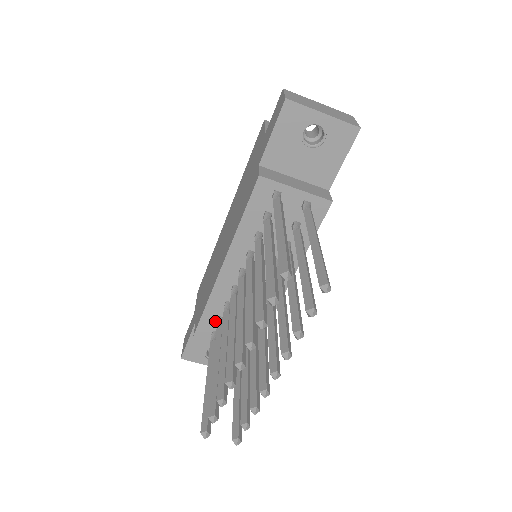
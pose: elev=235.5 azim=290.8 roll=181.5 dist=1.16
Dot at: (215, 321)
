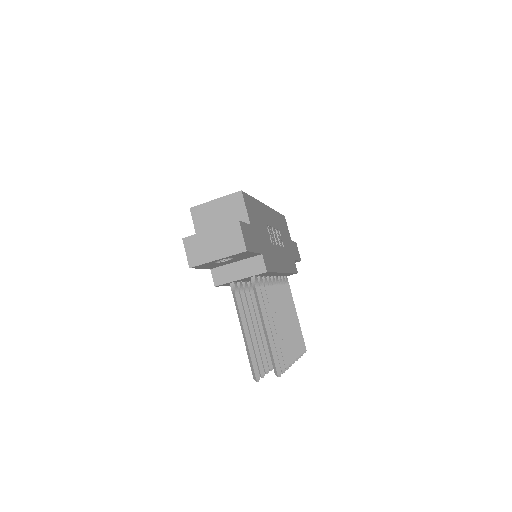
Dot at: occluded
